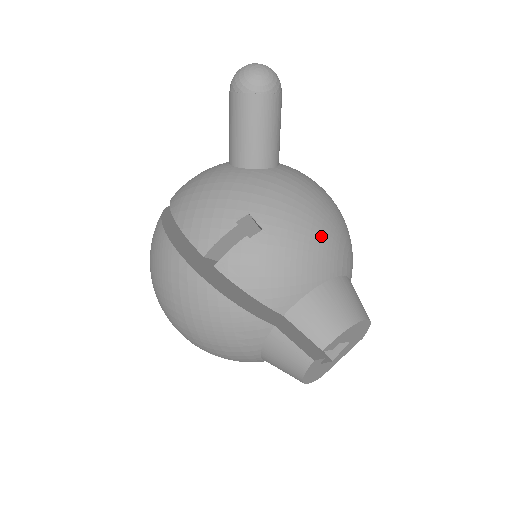
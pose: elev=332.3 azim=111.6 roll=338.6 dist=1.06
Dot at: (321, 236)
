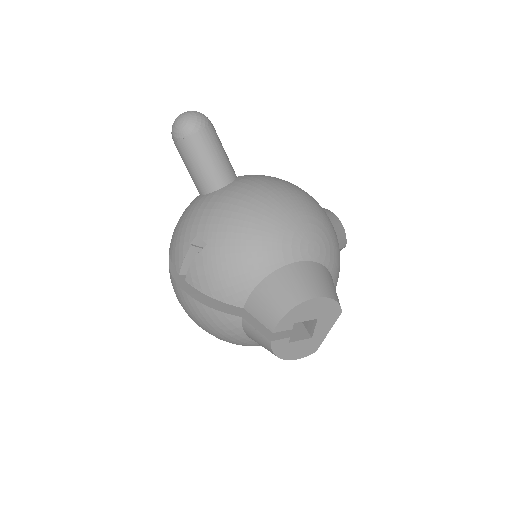
Dot at: (258, 235)
